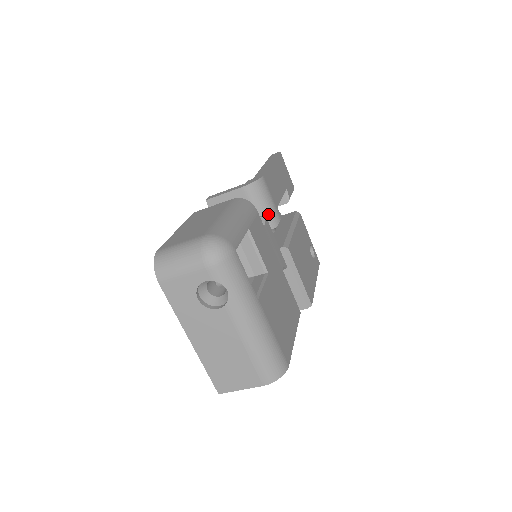
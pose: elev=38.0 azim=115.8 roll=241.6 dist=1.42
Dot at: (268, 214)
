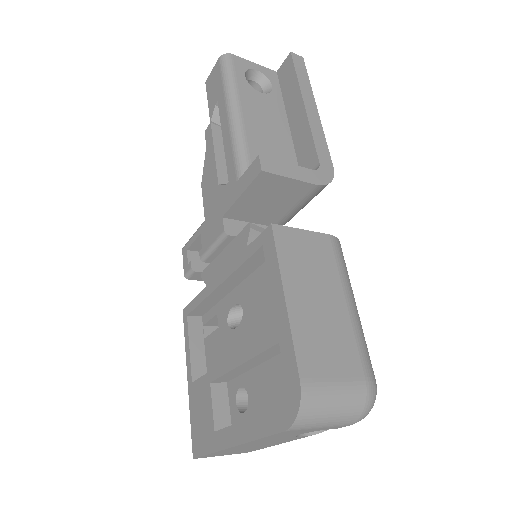
Dot at: occluded
